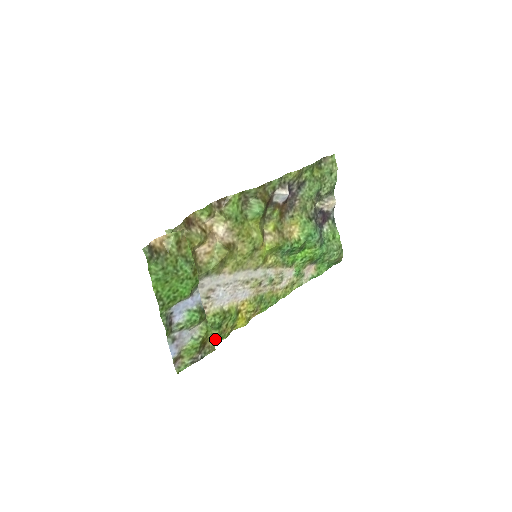
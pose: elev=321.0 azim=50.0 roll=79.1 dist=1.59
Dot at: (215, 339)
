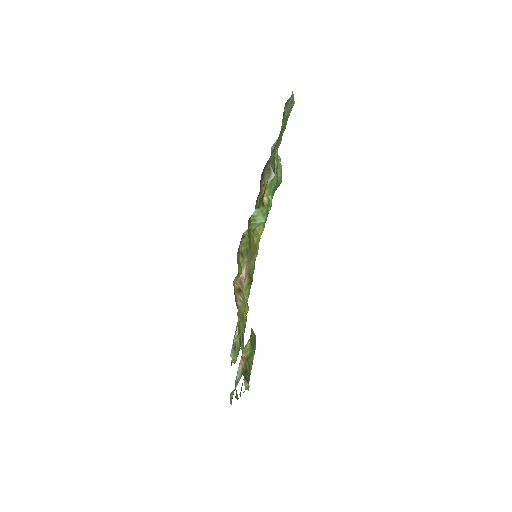
Dot at: occluded
